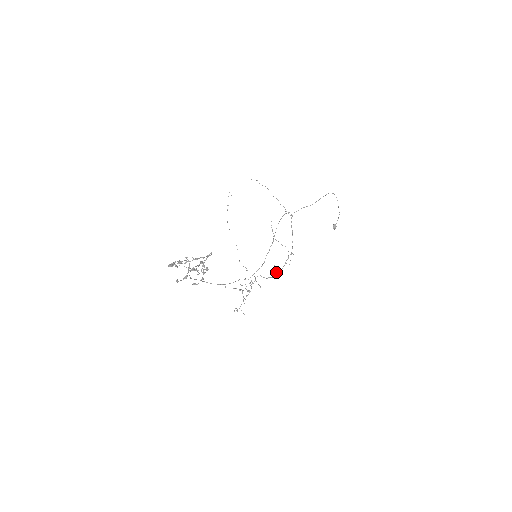
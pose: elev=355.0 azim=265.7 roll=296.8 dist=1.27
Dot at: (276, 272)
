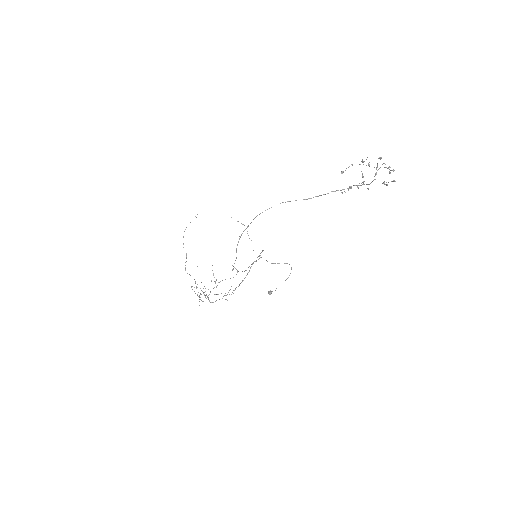
Dot at: (209, 301)
